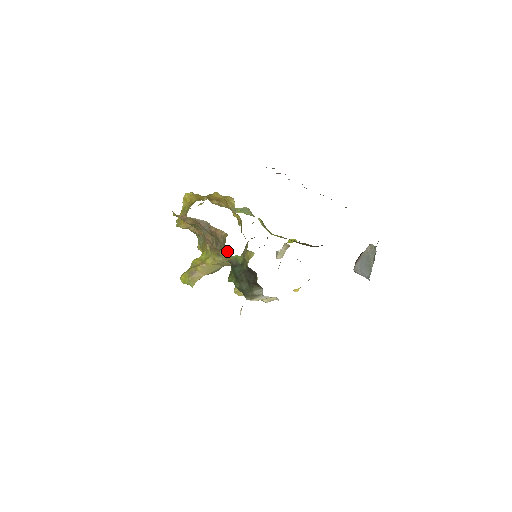
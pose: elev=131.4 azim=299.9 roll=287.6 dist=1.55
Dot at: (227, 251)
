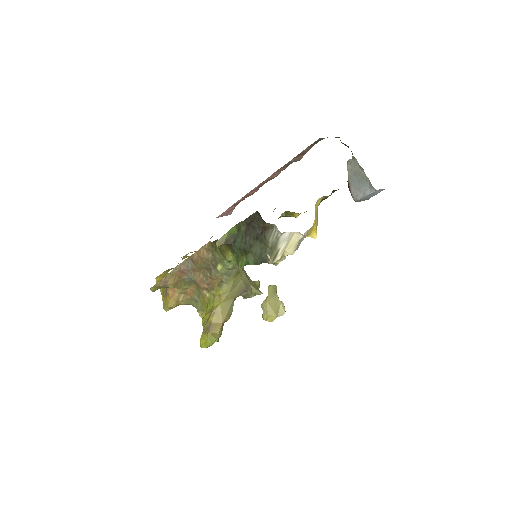
Dot at: occluded
